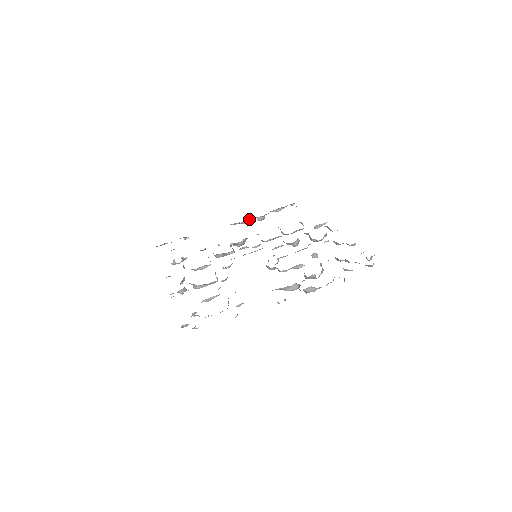
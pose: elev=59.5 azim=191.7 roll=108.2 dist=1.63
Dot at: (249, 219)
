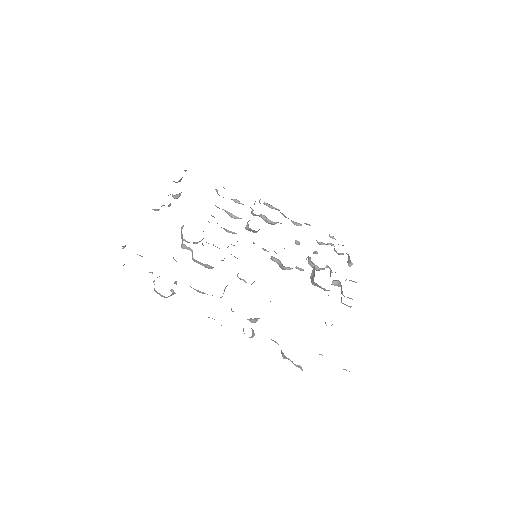
Dot at: occluded
